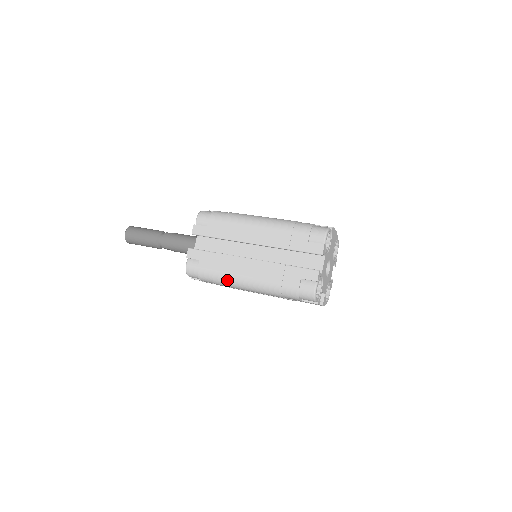
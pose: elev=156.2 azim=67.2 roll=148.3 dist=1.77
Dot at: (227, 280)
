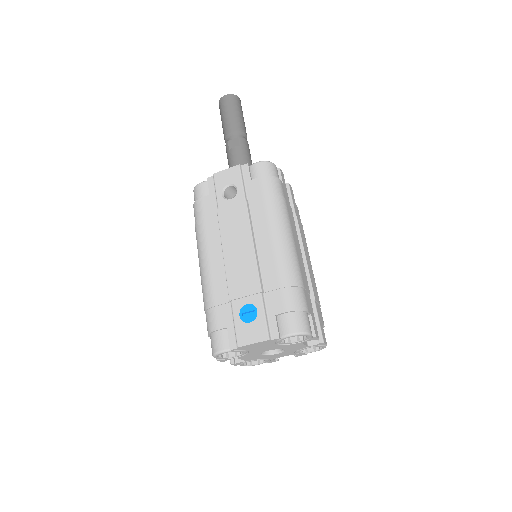
Dot at: occluded
